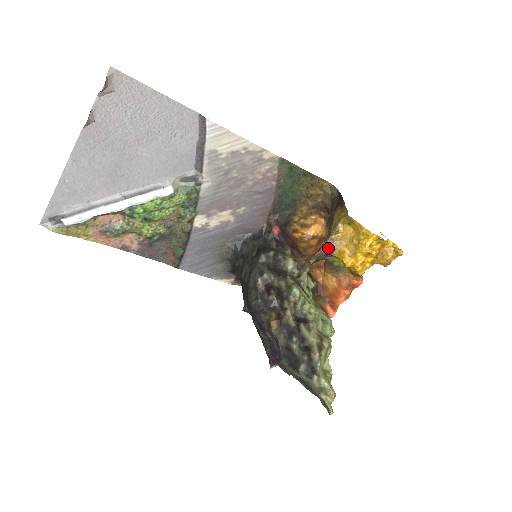
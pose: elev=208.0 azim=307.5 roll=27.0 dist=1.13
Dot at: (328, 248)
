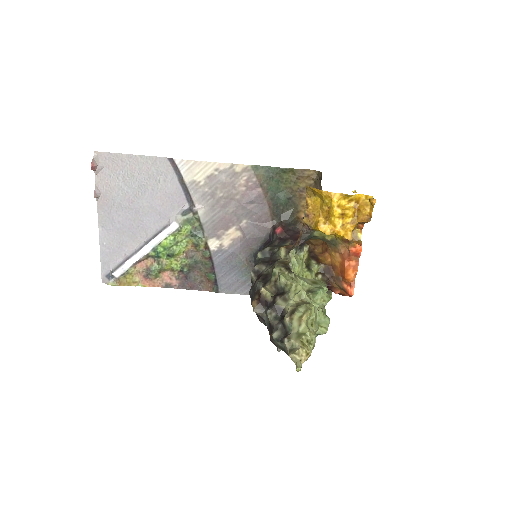
Dot at: (306, 224)
